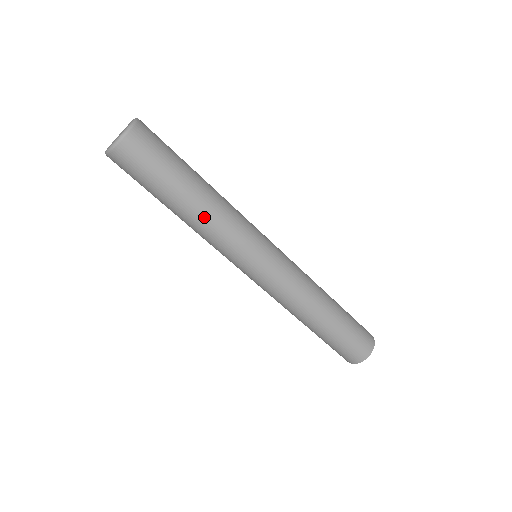
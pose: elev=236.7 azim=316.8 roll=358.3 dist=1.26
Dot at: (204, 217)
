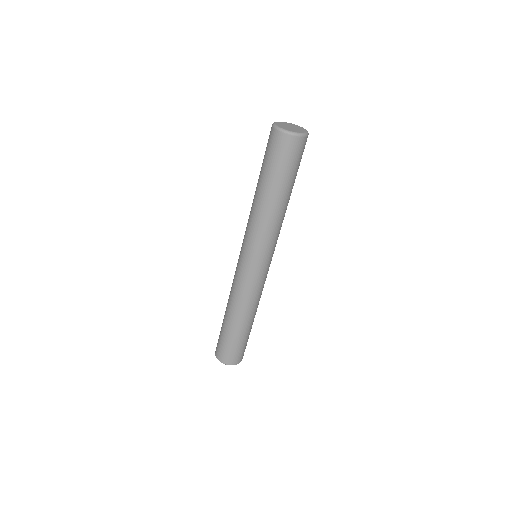
Dot at: (261, 210)
